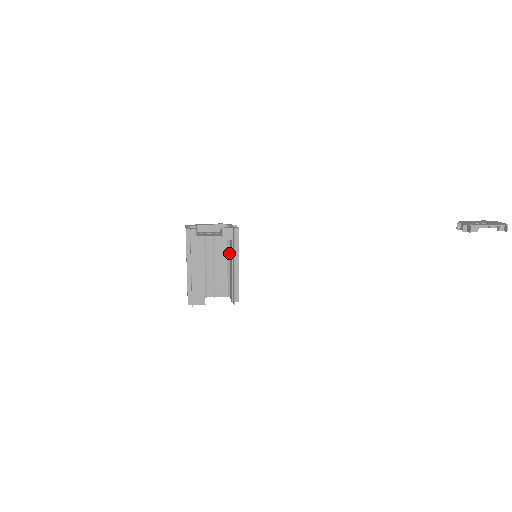
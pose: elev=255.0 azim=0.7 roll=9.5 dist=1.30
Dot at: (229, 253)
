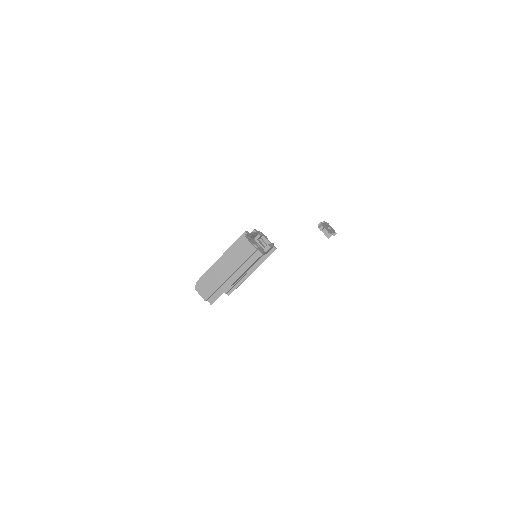
Dot at: occluded
